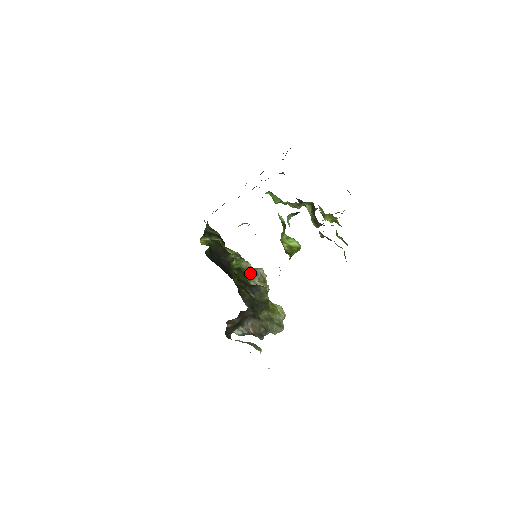
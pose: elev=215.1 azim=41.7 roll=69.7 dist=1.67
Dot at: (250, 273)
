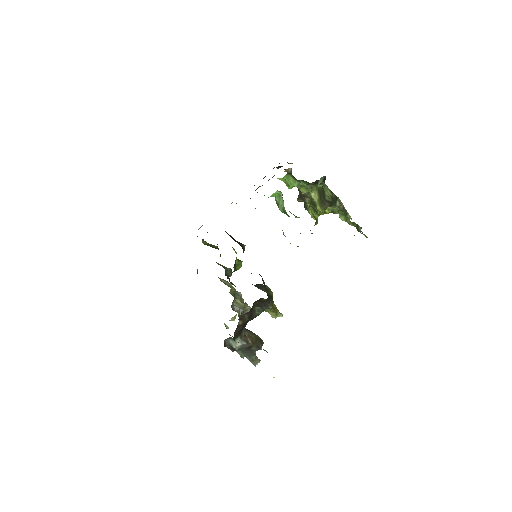
Dot at: (233, 292)
